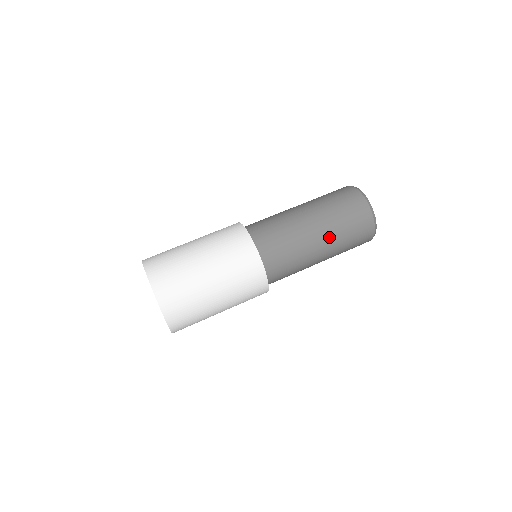
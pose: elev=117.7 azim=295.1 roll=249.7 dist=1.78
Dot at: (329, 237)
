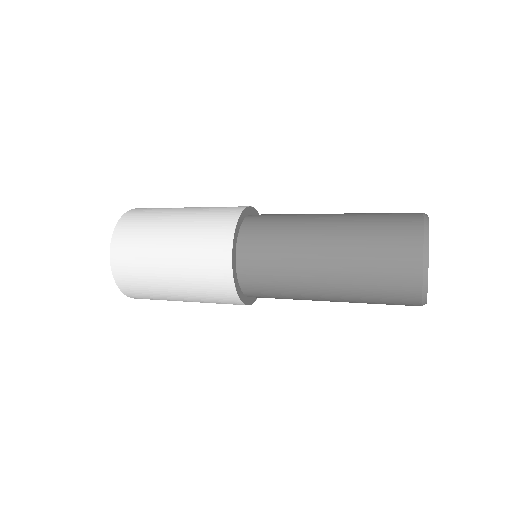
Dot at: (339, 261)
